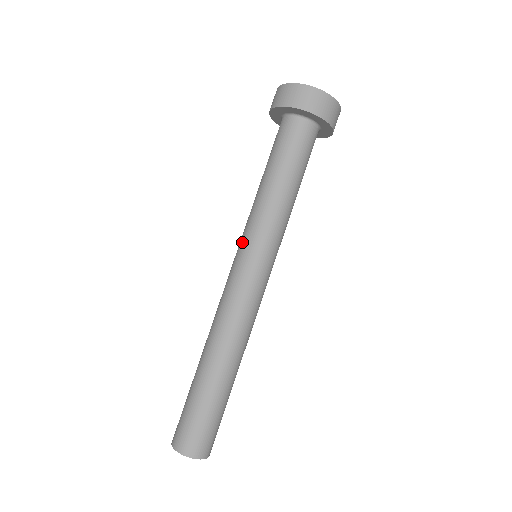
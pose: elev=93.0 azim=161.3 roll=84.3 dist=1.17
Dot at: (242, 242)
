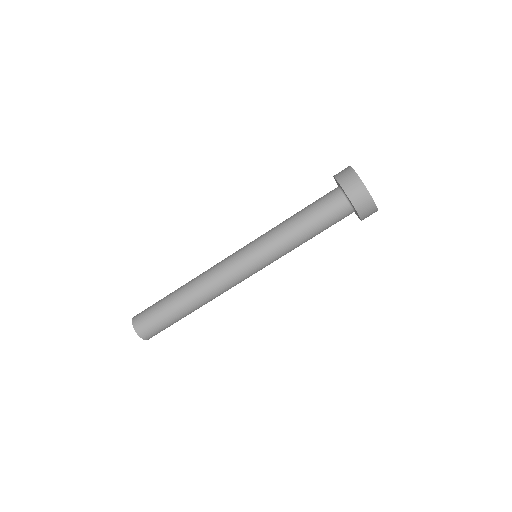
Dot at: (253, 241)
